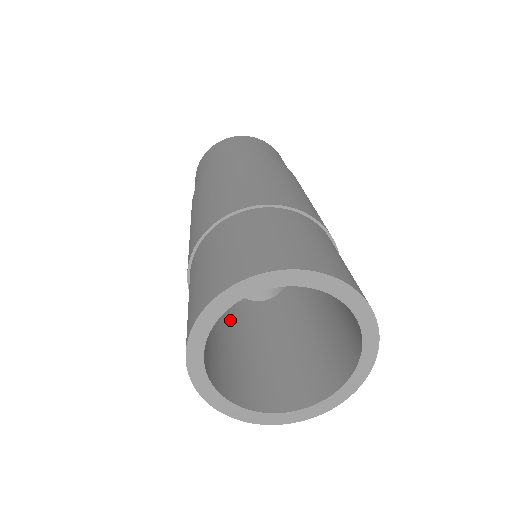
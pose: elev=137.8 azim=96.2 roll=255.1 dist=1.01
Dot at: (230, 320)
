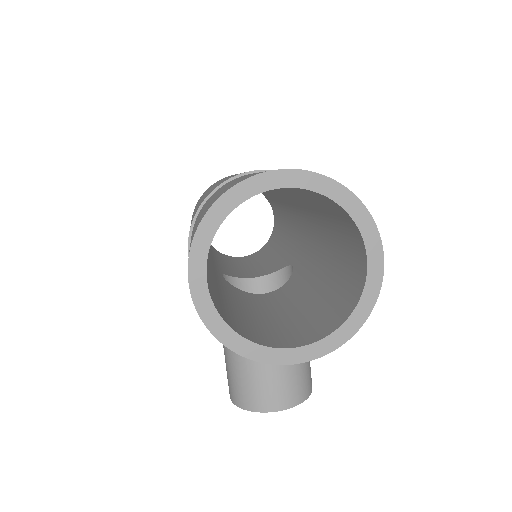
Dot at: (234, 298)
